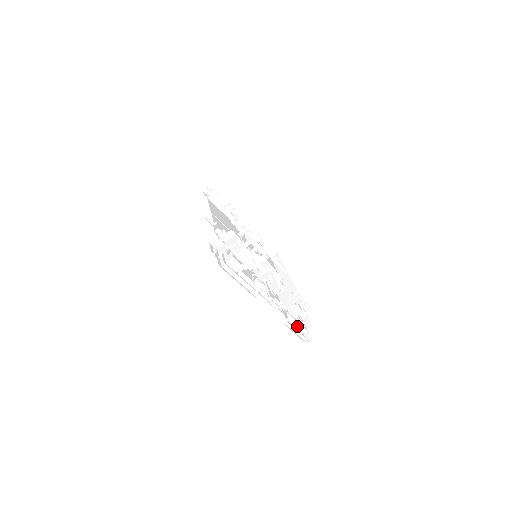
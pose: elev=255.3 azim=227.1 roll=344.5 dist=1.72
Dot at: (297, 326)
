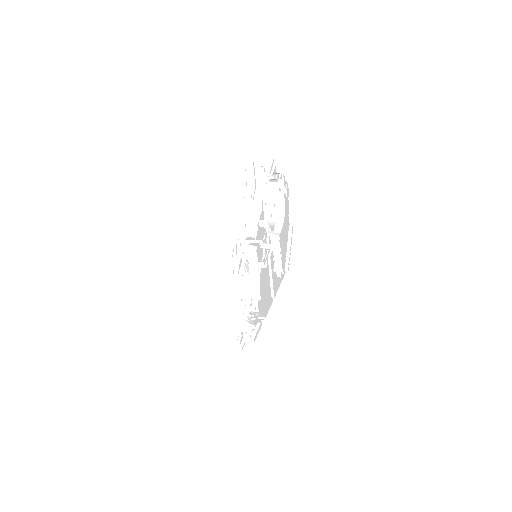
Dot at: occluded
